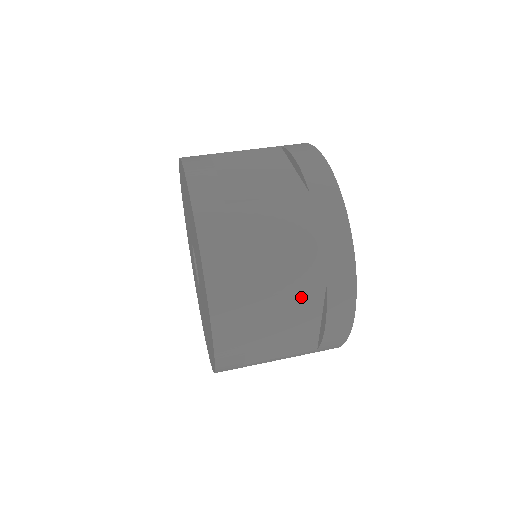
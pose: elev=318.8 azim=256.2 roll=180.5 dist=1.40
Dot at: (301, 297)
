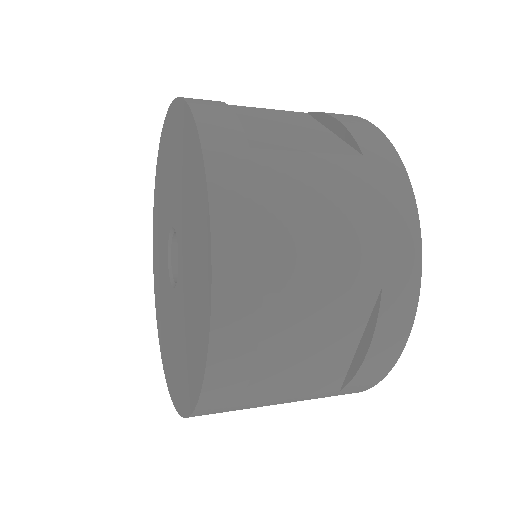
Dot at: (344, 301)
